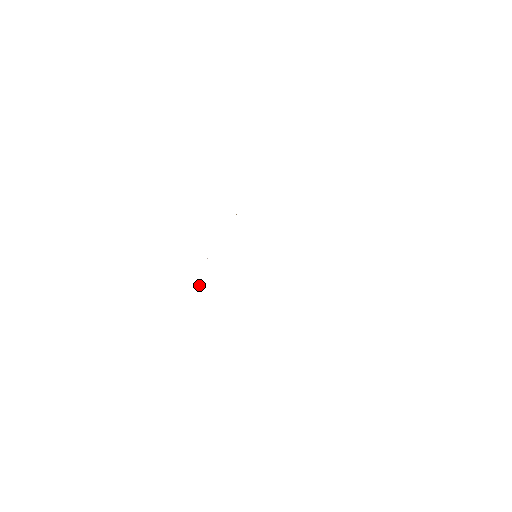
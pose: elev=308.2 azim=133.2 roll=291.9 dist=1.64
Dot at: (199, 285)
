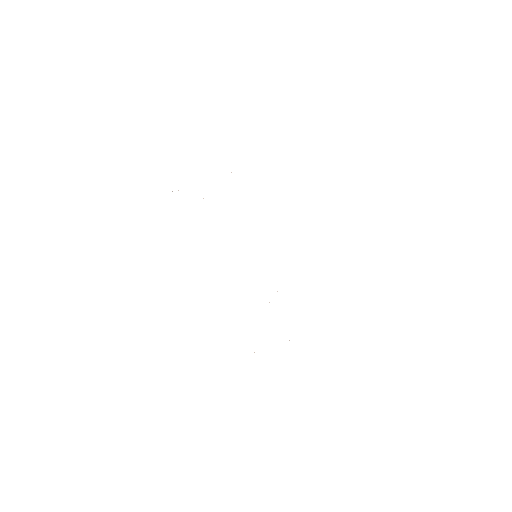
Dot at: occluded
